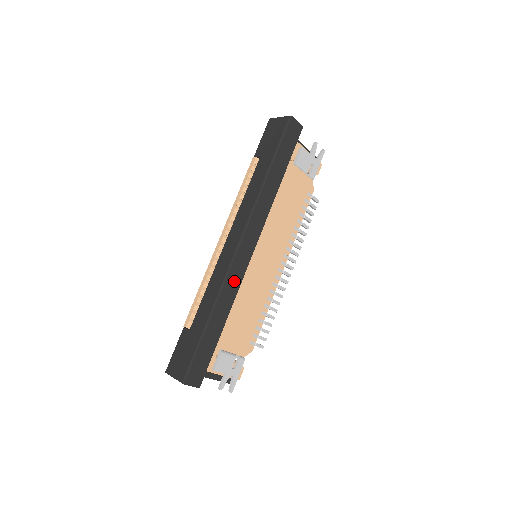
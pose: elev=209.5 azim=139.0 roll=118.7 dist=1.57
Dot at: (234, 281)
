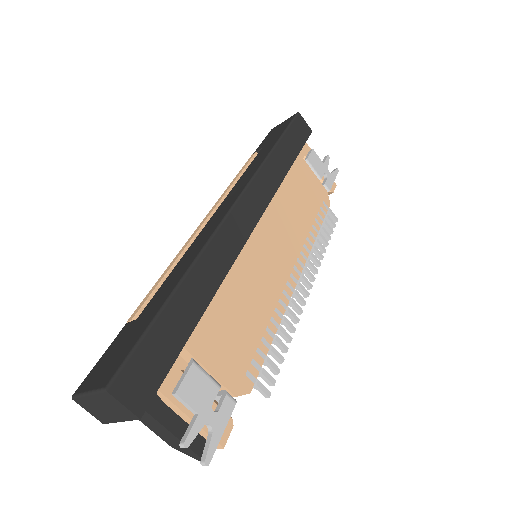
Dot at: (224, 251)
